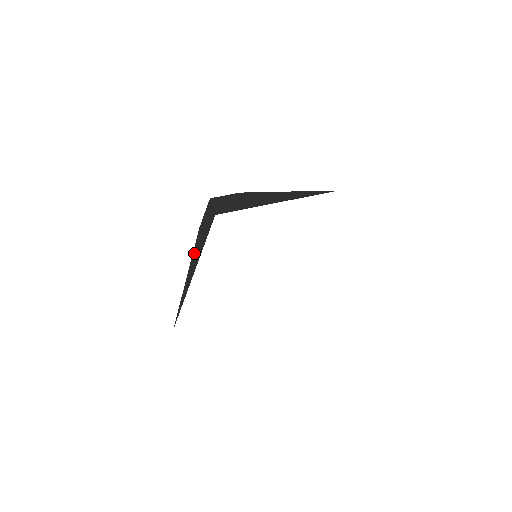
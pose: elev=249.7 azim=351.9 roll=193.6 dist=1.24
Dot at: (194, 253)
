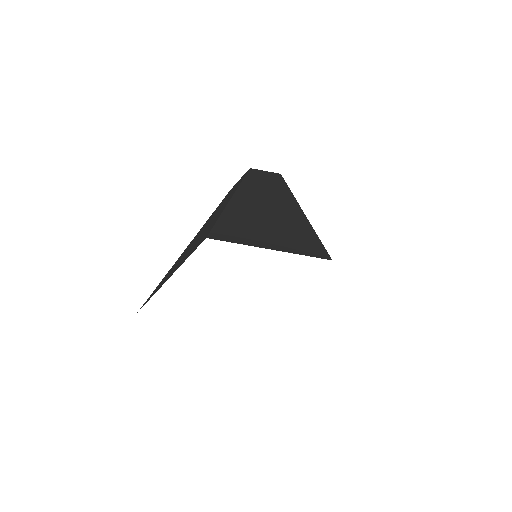
Dot at: (200, 231)
